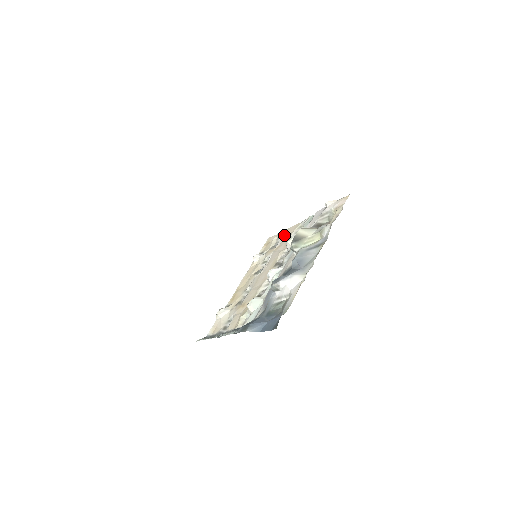
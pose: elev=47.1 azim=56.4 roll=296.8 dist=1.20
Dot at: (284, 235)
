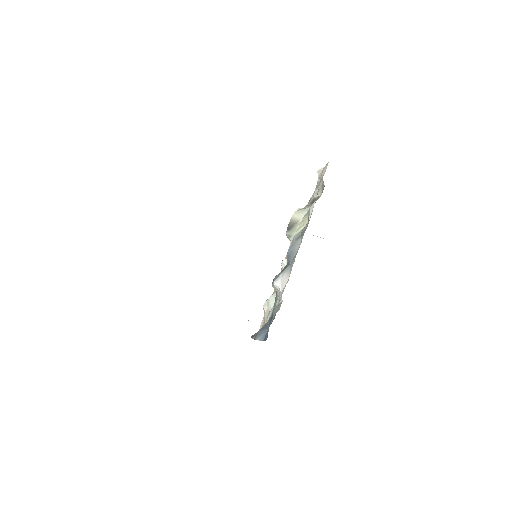
Dot at: occluded
